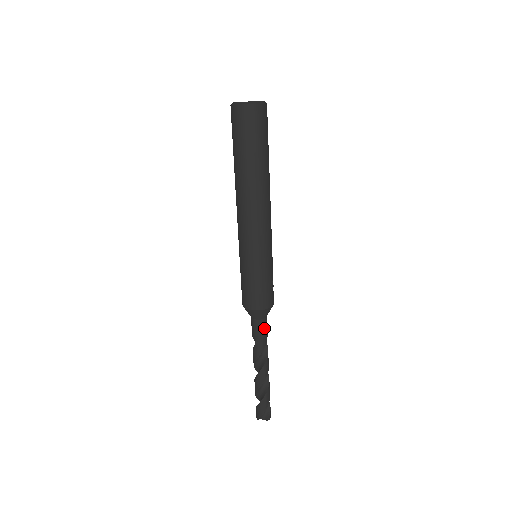
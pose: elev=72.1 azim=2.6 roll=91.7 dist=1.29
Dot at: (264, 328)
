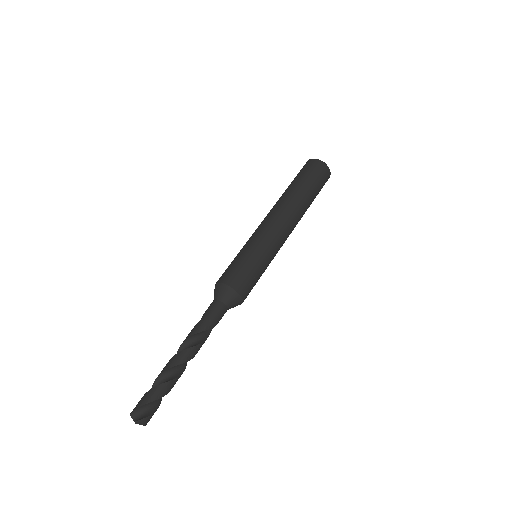
Dot at: (217, 312)
